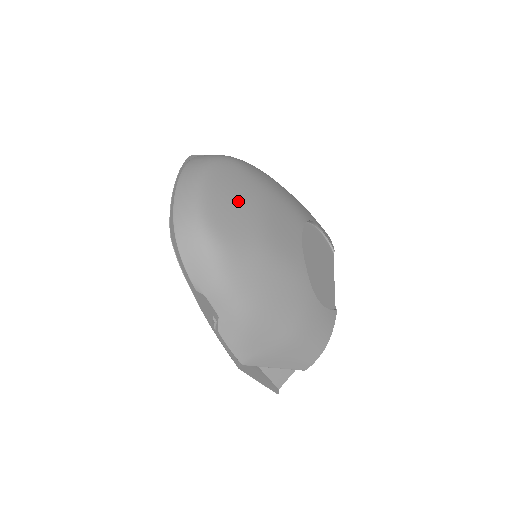
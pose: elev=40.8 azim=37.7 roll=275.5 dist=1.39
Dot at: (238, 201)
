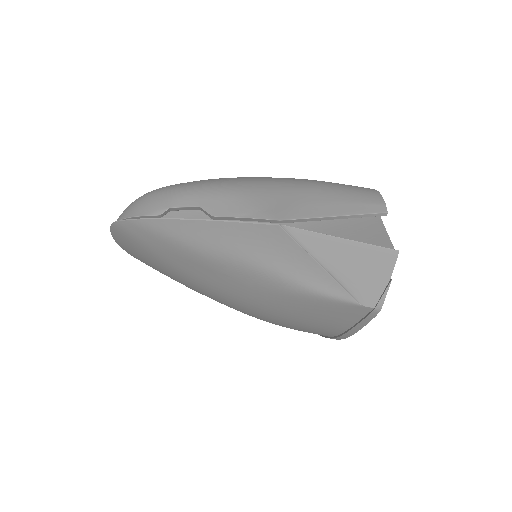
Dot at: occluded
